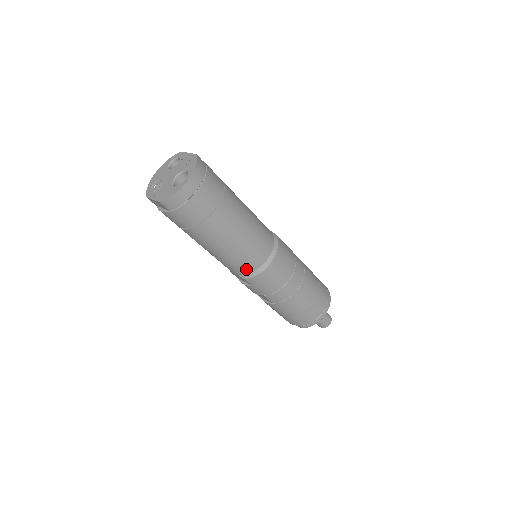
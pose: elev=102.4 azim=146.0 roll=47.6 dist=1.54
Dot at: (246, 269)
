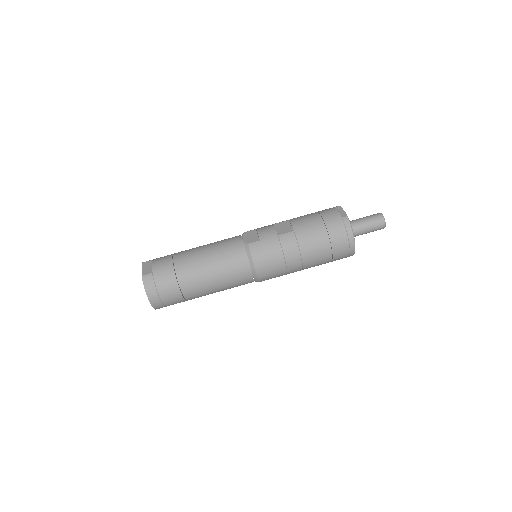
Dot at: occluded
